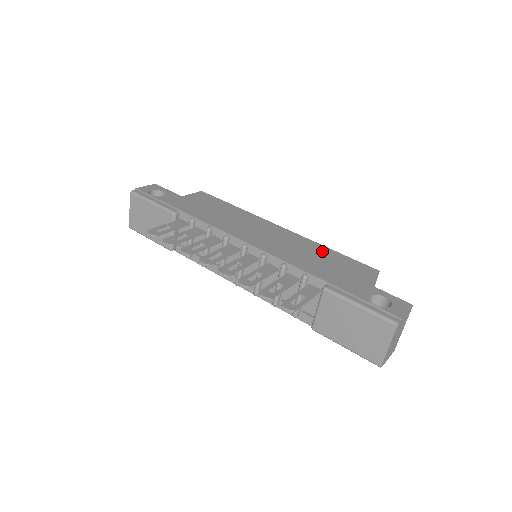
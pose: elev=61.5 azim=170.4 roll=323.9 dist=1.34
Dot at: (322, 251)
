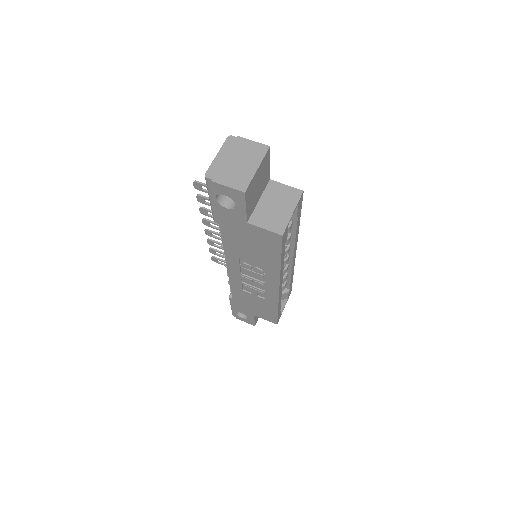
Dot at: occluded
